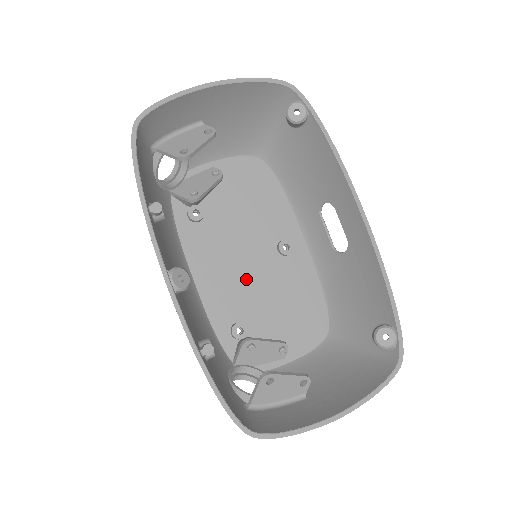
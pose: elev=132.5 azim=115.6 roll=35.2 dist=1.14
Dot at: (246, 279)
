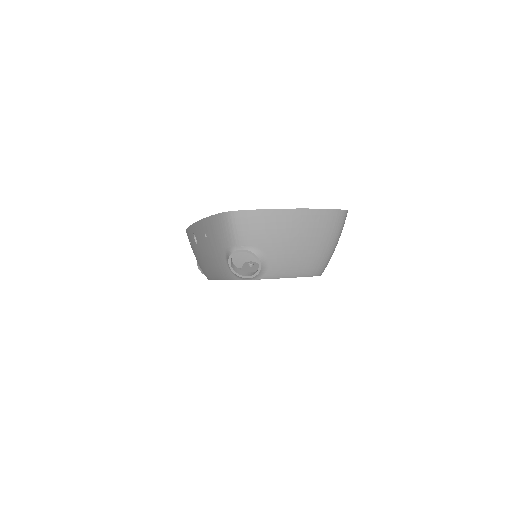
Dot at: occluded
